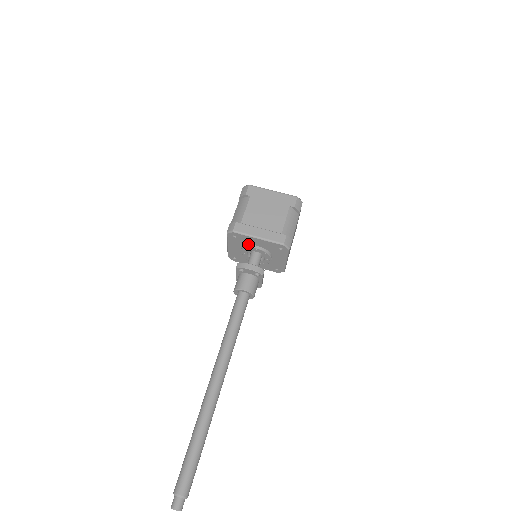
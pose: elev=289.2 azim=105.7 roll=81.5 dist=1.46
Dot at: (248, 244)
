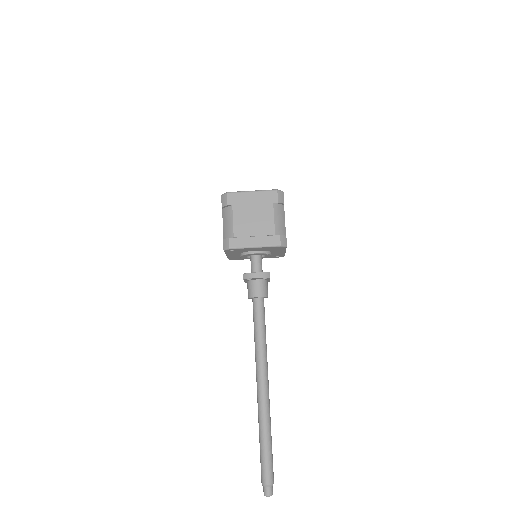
Dot at: (246, 251)
